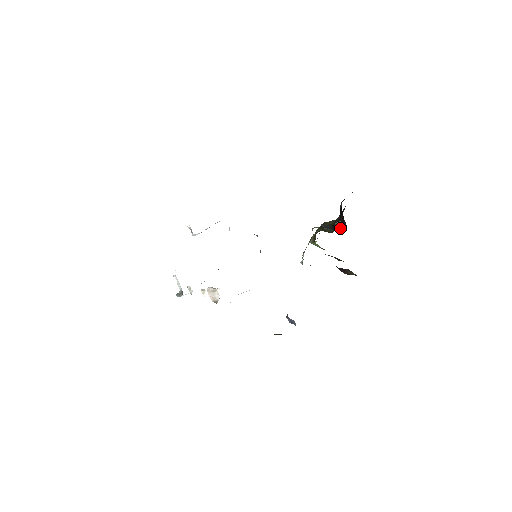
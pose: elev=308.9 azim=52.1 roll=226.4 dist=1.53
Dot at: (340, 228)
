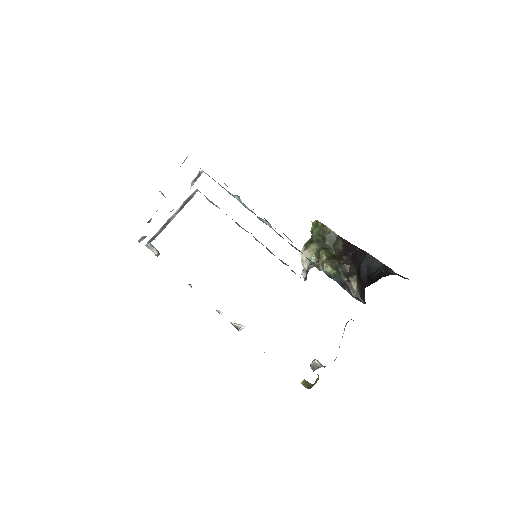
Dot at: (356, 292)
